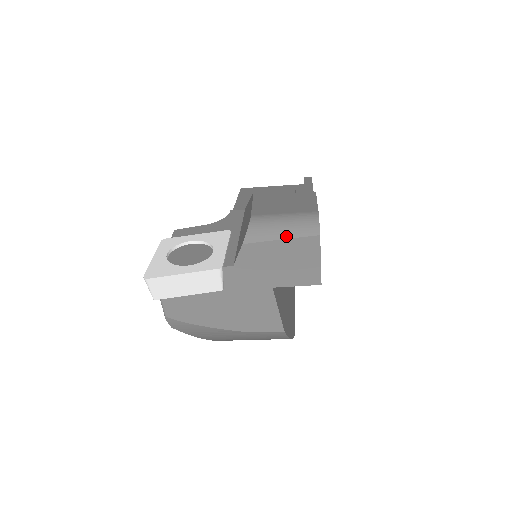
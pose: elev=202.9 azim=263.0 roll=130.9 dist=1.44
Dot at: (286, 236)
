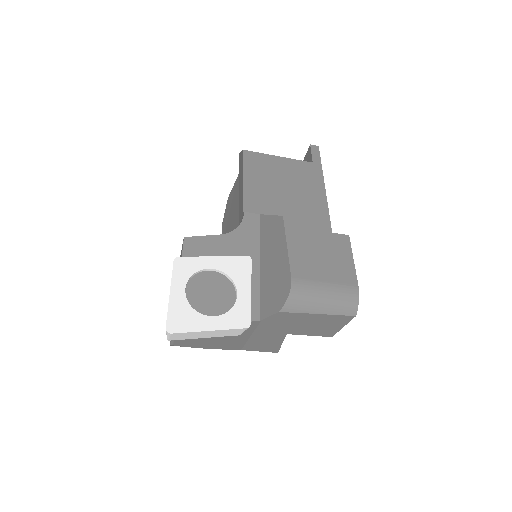
Dot at: (324, 312)
